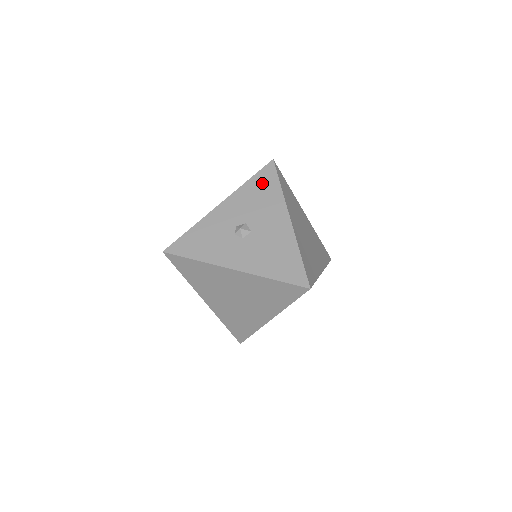
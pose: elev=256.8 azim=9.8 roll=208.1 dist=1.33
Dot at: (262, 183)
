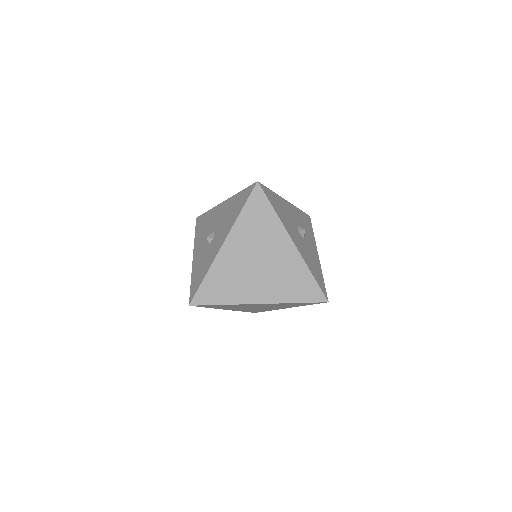
Dot at: (200, 225)
